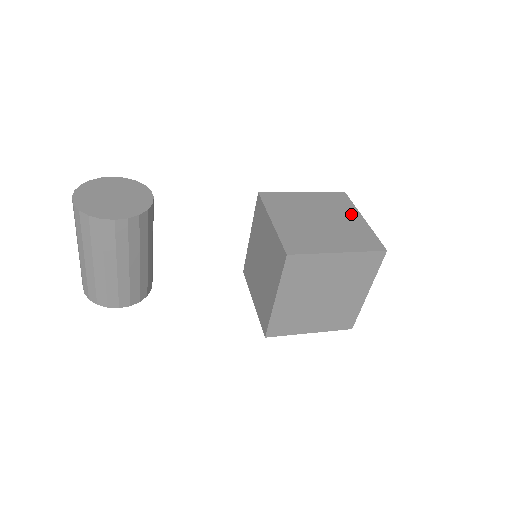
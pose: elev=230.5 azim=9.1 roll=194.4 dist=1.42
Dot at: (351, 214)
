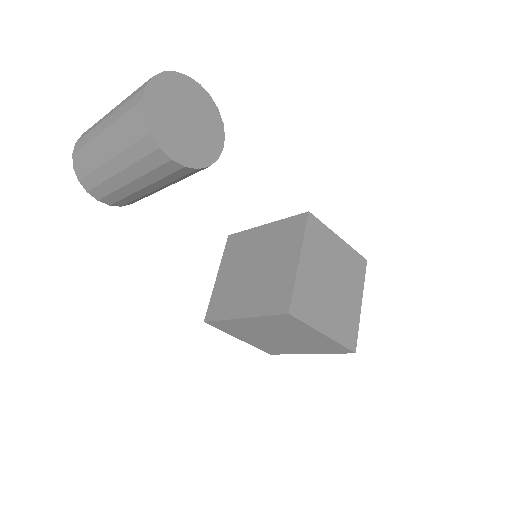
Dot at: (357, 292)
